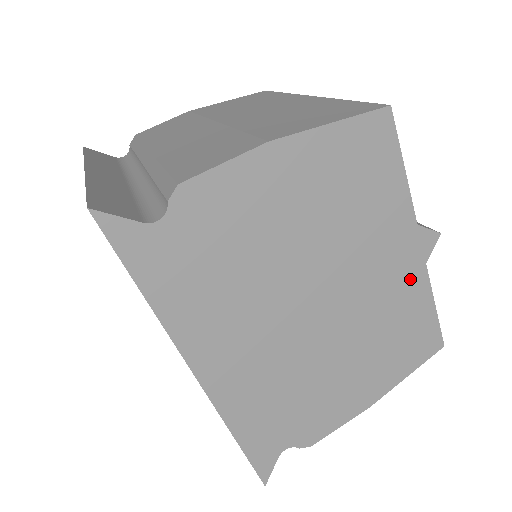
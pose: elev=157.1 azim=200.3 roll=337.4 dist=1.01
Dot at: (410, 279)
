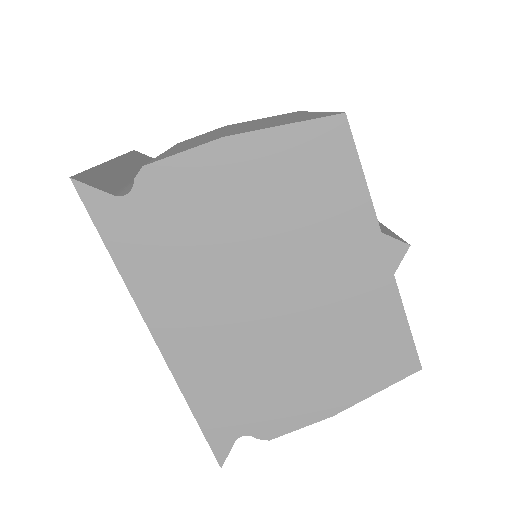
Dot at: (376, 288)
